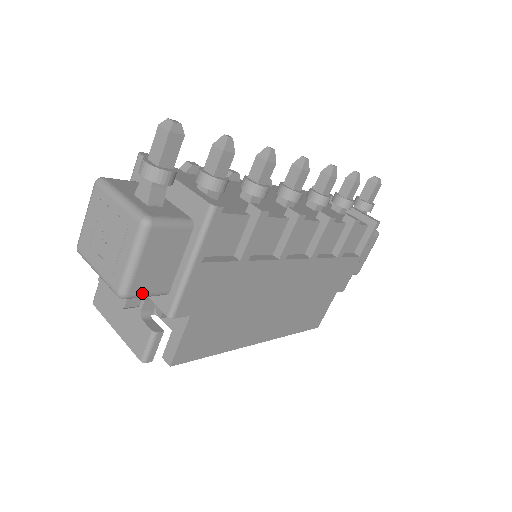
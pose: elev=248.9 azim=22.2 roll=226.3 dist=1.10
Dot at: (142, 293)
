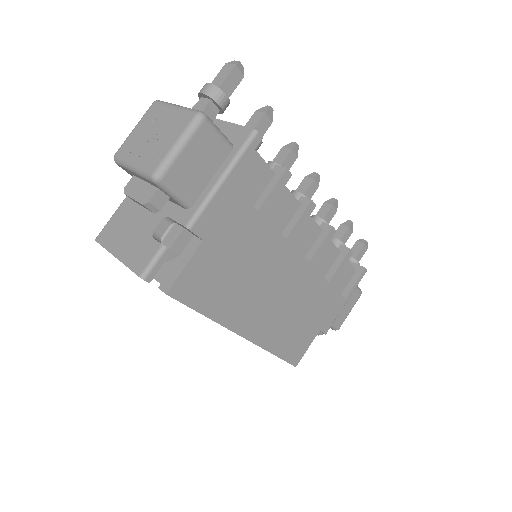
Dot at: (173, 186)
